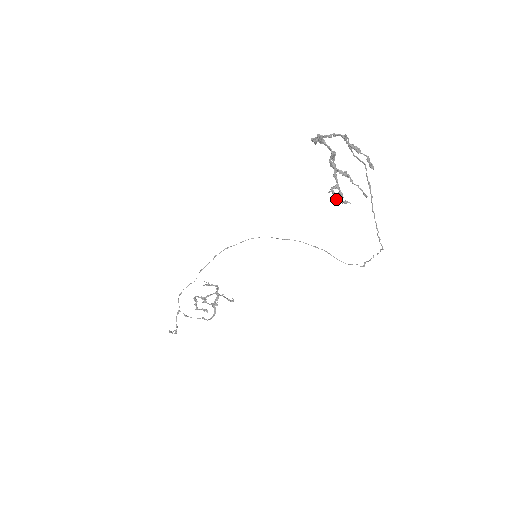
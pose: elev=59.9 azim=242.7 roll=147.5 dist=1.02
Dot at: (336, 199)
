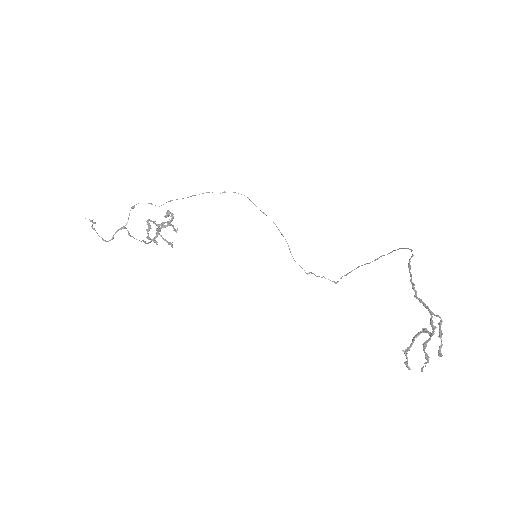
Dot at: (406, 363)
